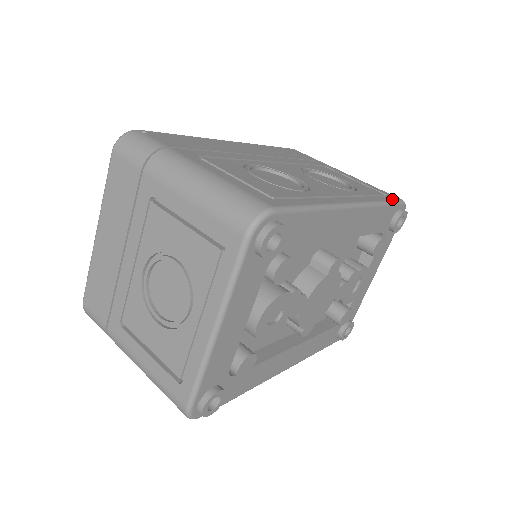
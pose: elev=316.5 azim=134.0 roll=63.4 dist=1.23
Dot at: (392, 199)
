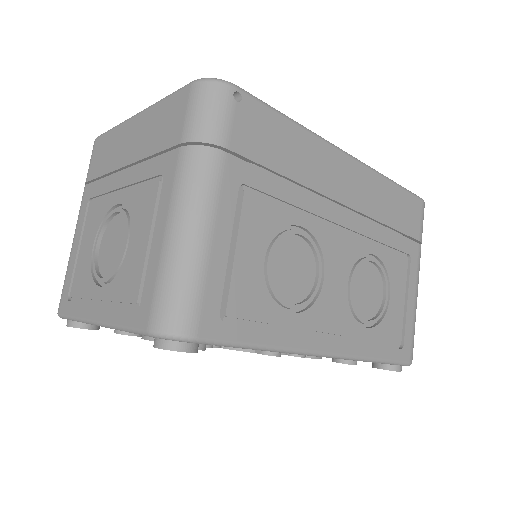
Dot at: (397, 358)
